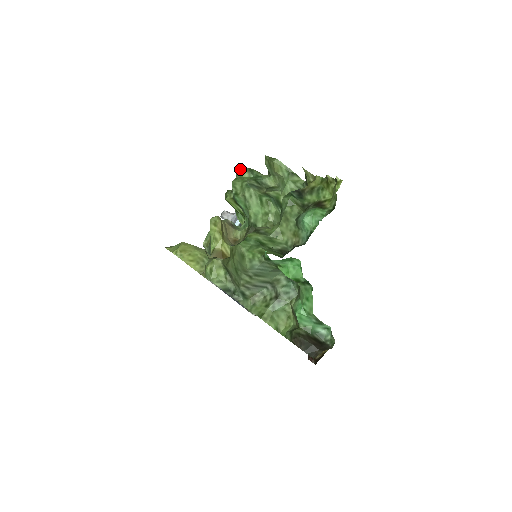
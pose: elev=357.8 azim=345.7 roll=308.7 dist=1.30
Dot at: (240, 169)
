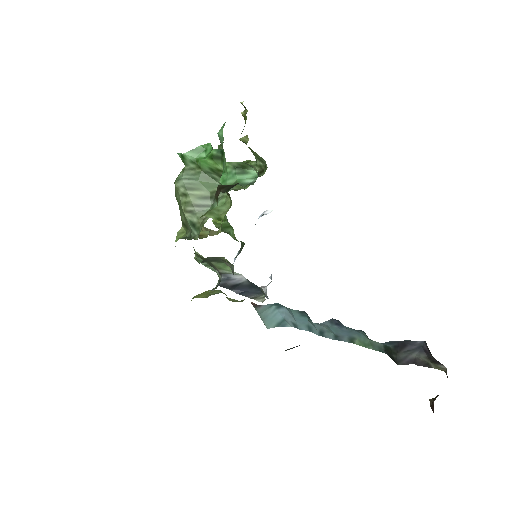
Dot at: occluded
